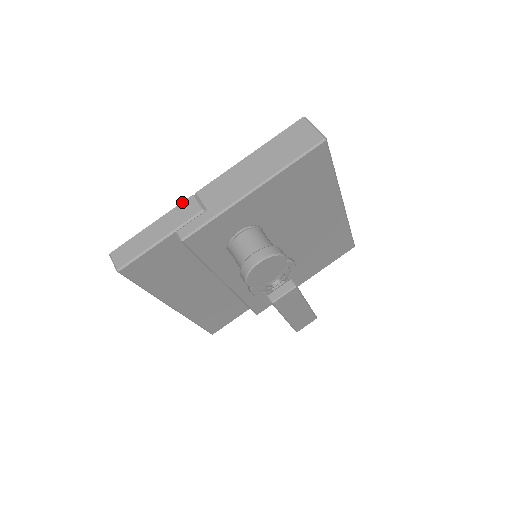
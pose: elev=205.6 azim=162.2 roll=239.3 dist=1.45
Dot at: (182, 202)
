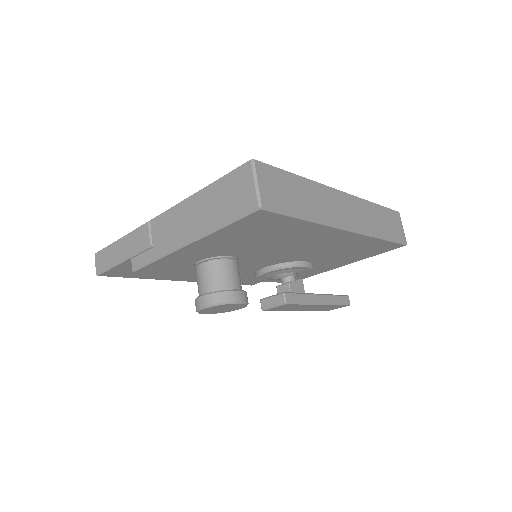
Dot at: (140, 226)
